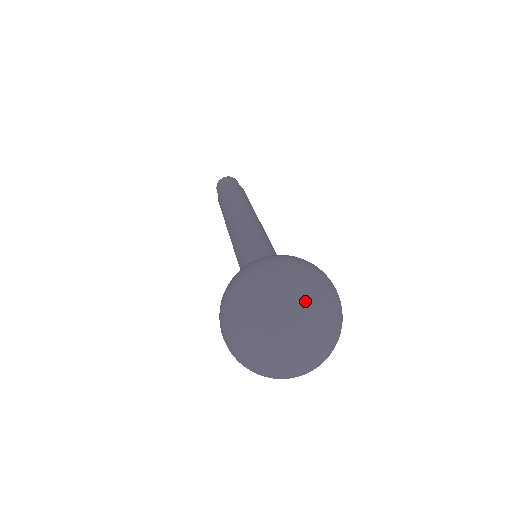
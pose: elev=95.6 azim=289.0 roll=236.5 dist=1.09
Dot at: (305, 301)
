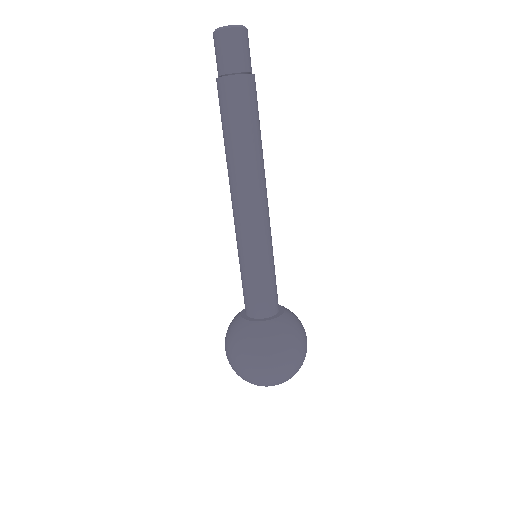
Dot at: (285, 381)
